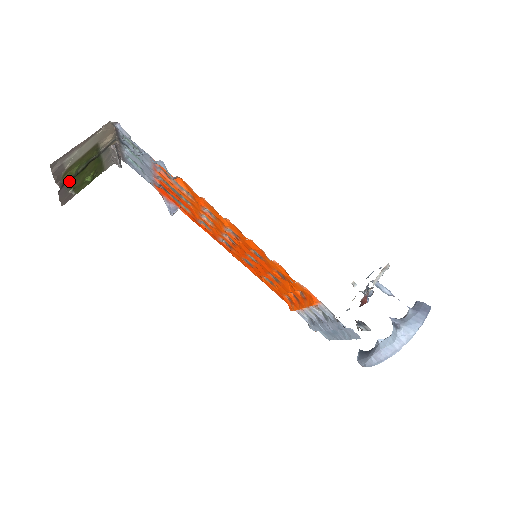
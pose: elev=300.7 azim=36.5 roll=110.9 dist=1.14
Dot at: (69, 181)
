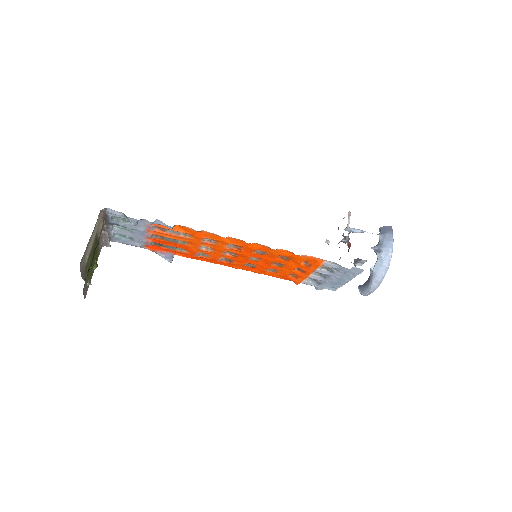
Dot at: (87, 274)
